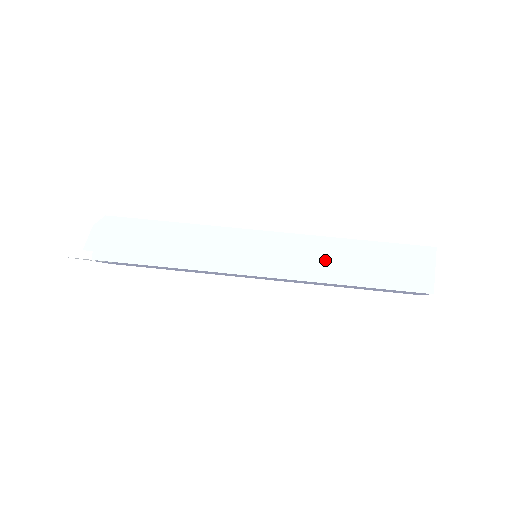
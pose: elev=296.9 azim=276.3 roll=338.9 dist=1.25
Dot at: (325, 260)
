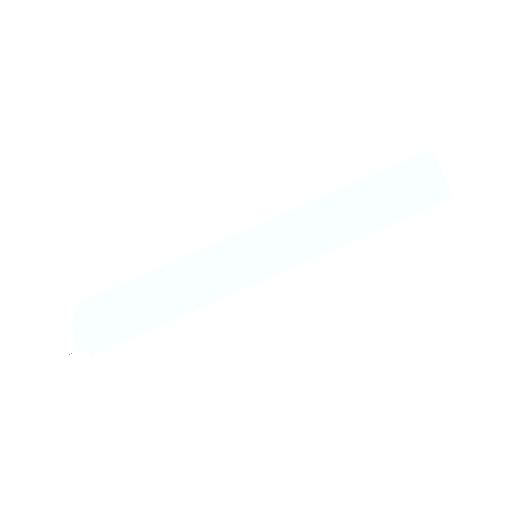
Dot at: (330, 223)
